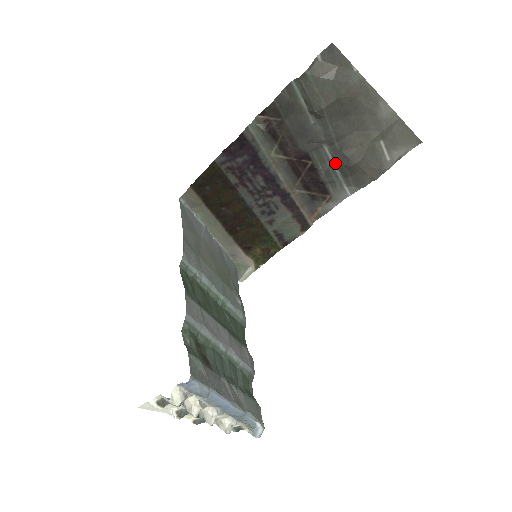
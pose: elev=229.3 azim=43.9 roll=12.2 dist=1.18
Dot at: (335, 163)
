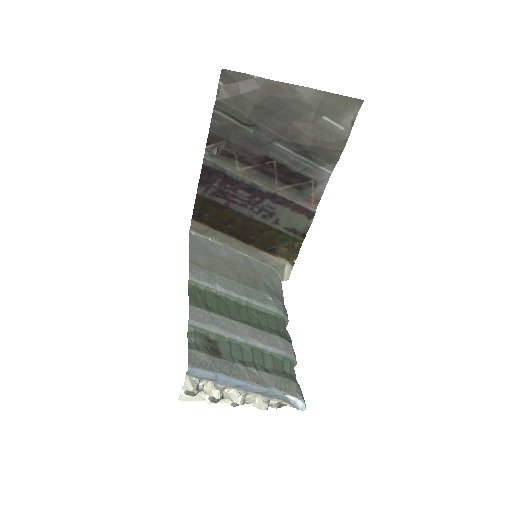
Dot at: (296, 153)
